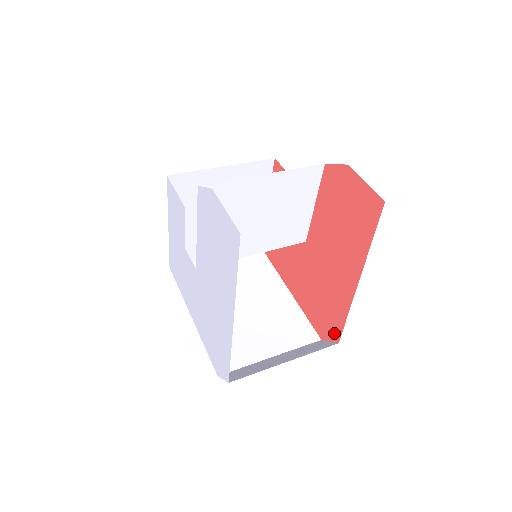
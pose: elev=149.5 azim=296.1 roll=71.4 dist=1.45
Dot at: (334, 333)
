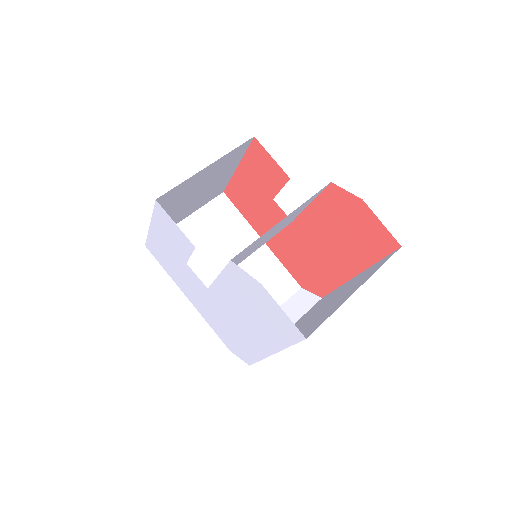
Dot at: (318, 291)
